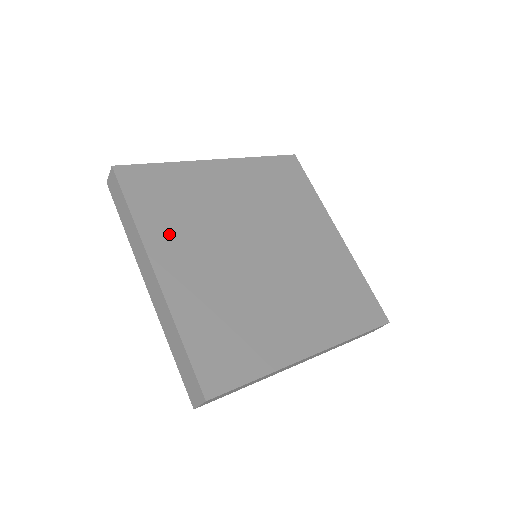
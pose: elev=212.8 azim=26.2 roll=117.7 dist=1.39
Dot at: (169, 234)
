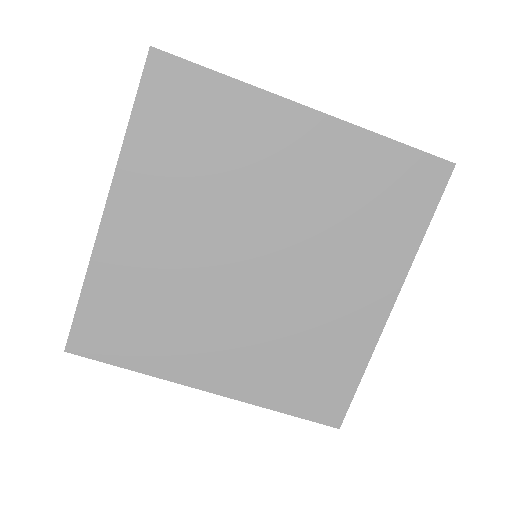
Dot at: (177, 350)
